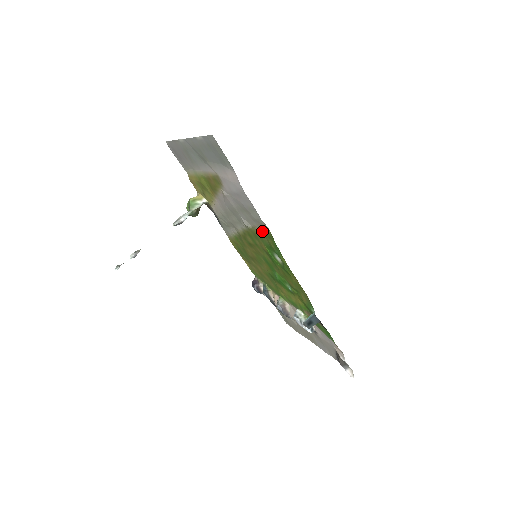
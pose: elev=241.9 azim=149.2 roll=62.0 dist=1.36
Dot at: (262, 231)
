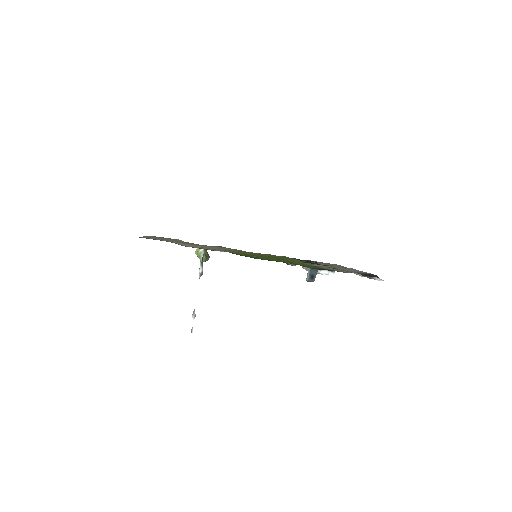
Dot at: (228, 251)
